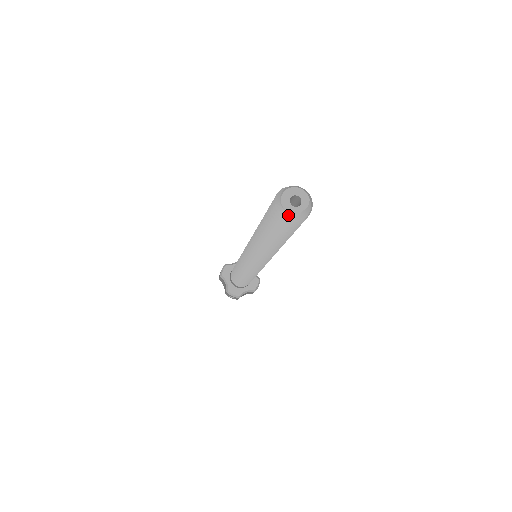
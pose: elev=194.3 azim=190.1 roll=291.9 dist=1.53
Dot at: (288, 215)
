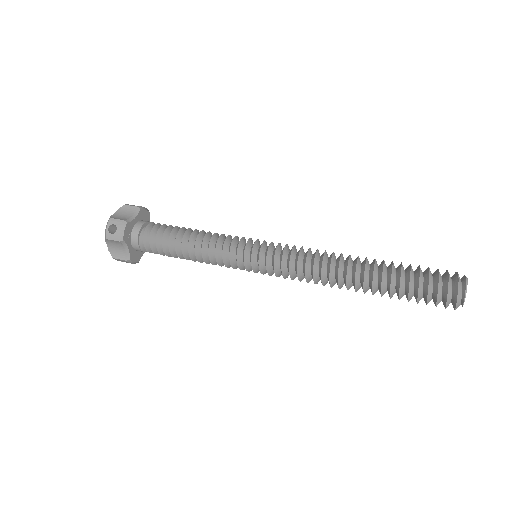
Dot at: occluded
